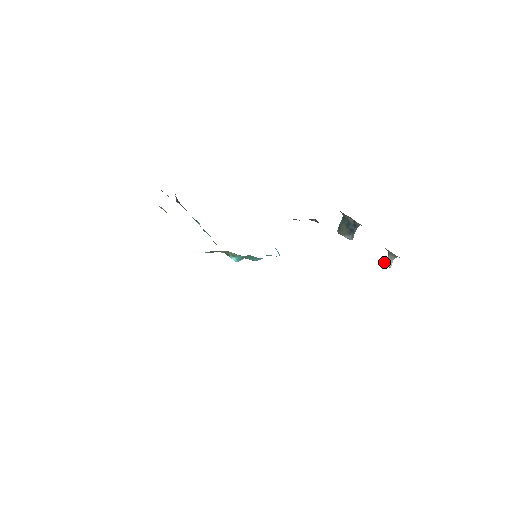
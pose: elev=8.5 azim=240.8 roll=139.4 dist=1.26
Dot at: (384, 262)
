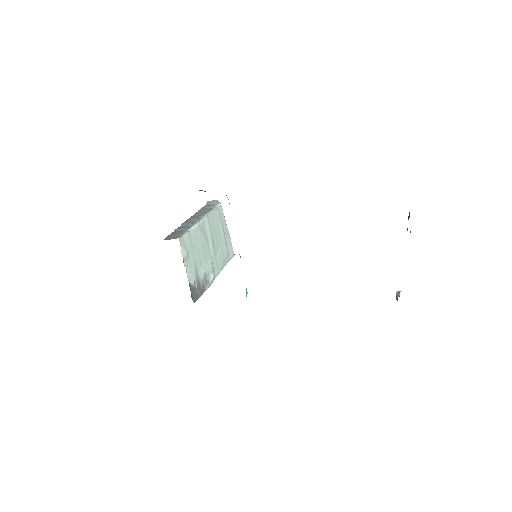
Dot at: (396, 293)
